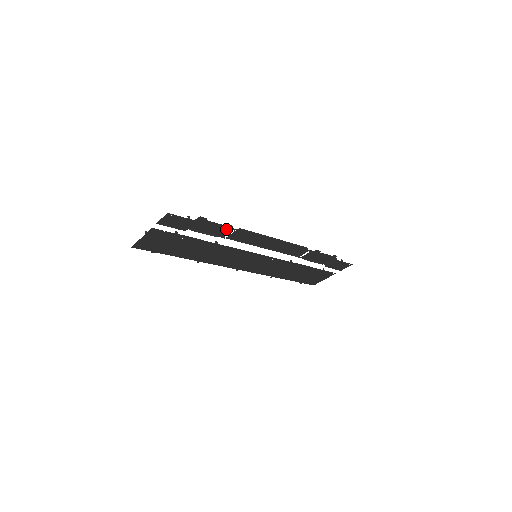
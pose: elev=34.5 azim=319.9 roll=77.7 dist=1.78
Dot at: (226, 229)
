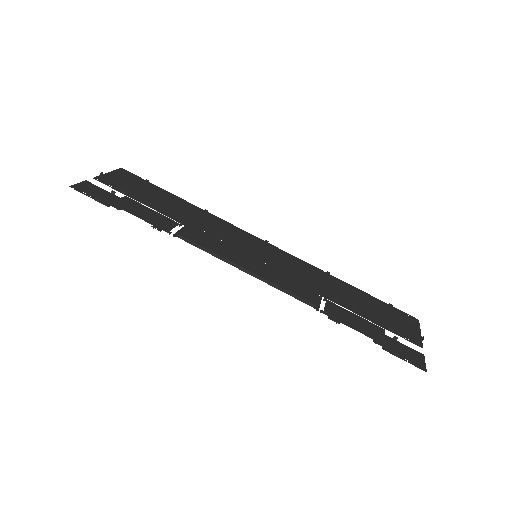
Dot at: (162, 225)
